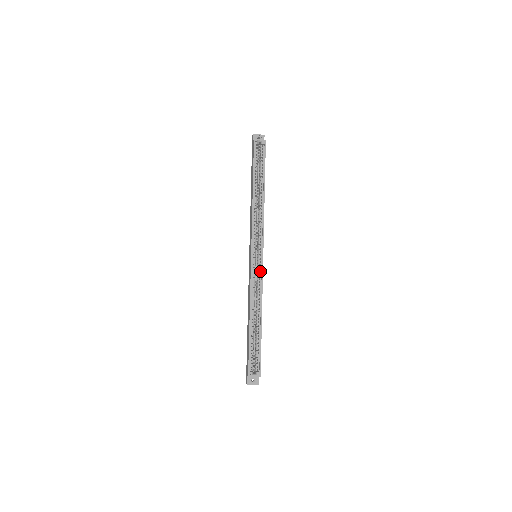
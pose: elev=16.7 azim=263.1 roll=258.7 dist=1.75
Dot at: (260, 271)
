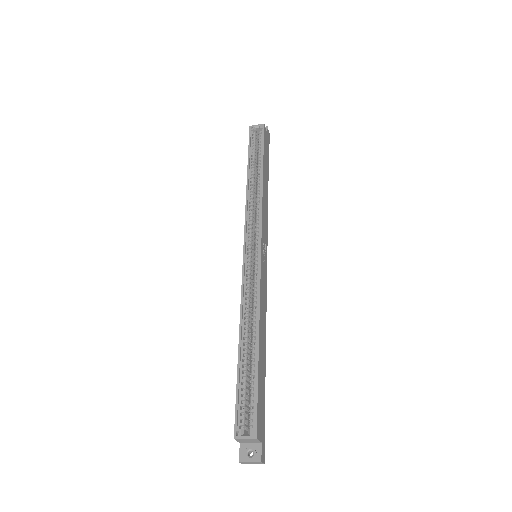
Dot at: (257, 269)
